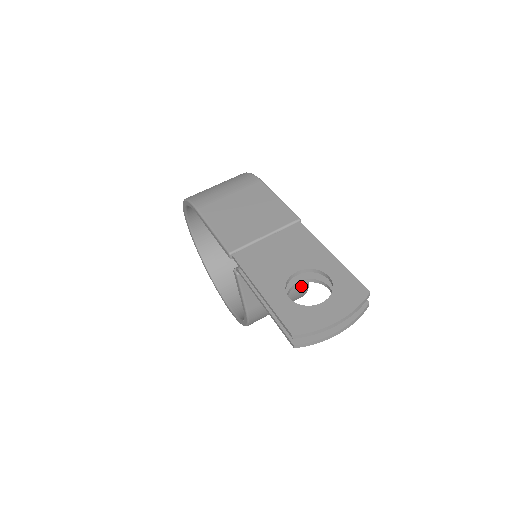
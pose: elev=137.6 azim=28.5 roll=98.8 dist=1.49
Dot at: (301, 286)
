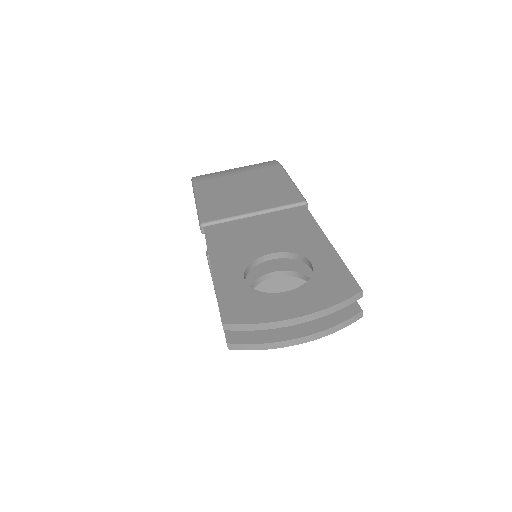
Dot at: occluded
